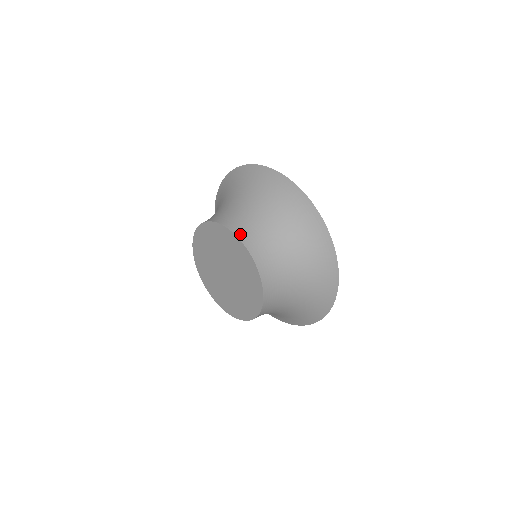
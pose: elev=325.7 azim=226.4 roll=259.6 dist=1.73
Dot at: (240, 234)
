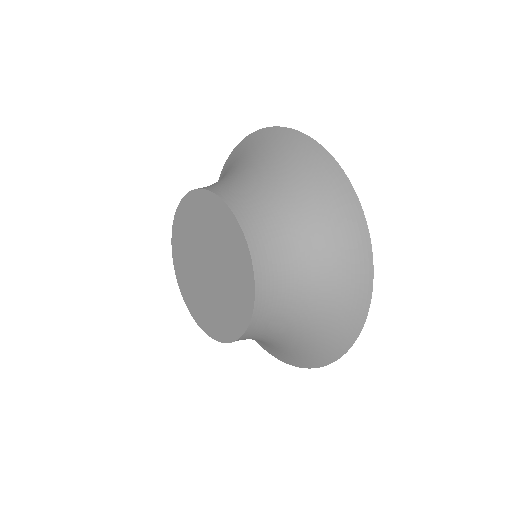
Dot at: occluded
